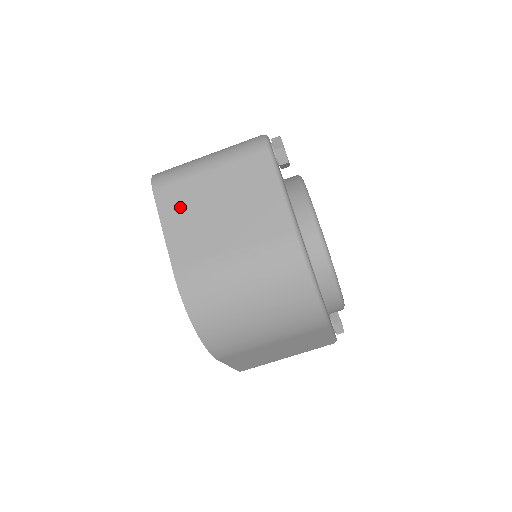
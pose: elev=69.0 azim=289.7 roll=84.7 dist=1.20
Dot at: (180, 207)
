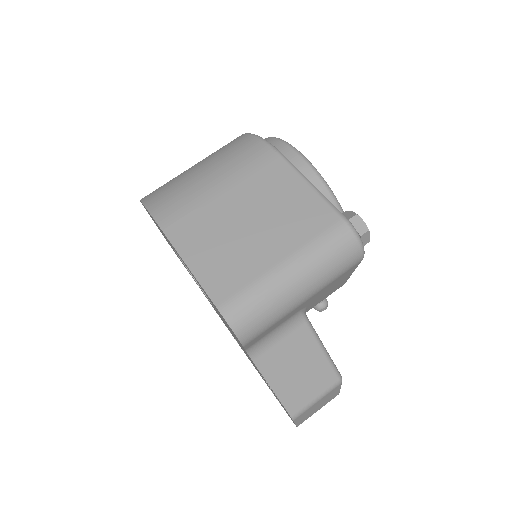
Dot at: occluded
